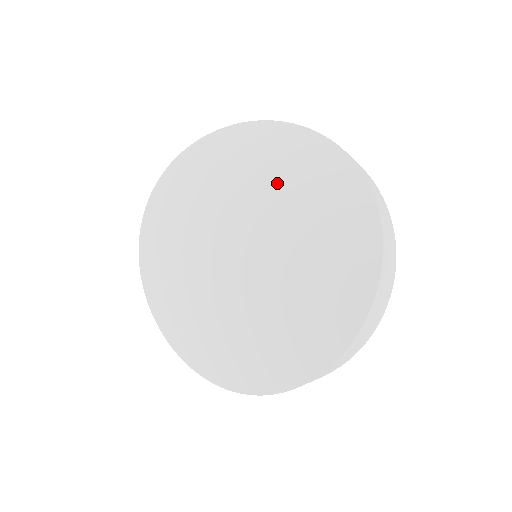
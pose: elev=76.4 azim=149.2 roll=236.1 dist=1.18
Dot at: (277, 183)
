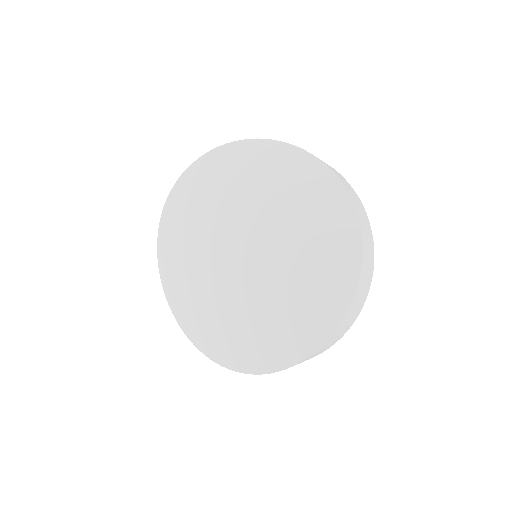
Dot at: (288, 207)
